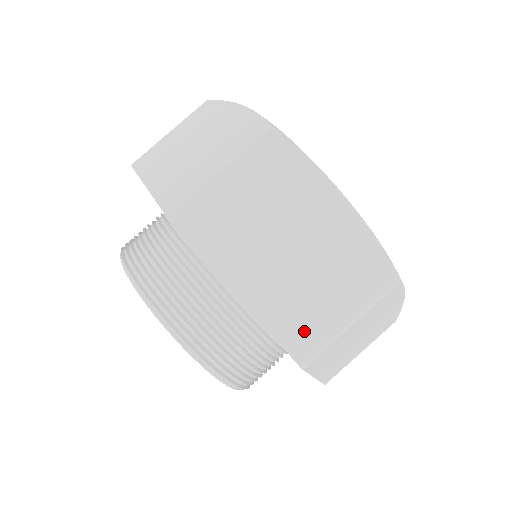
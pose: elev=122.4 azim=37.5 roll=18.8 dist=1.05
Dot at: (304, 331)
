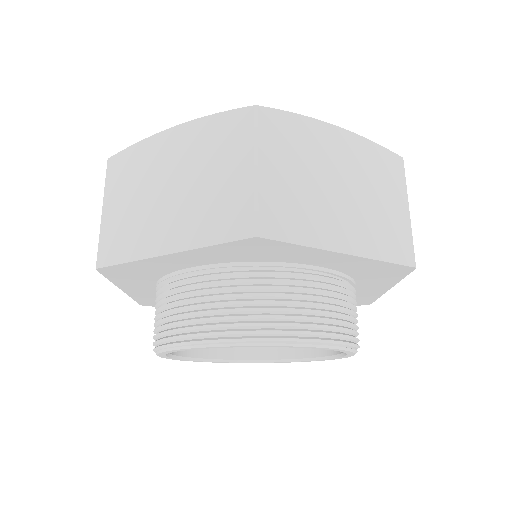
Dot at: (396, 241)
